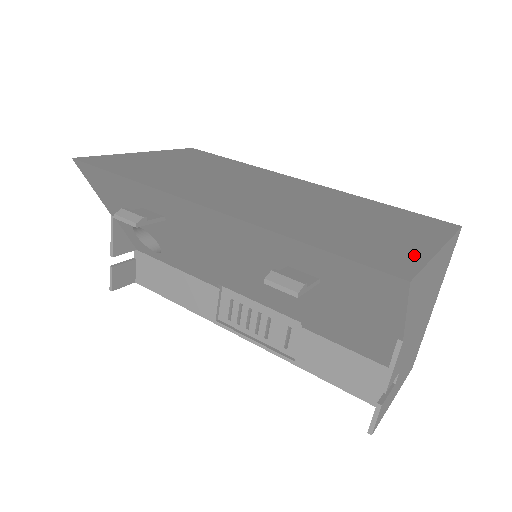
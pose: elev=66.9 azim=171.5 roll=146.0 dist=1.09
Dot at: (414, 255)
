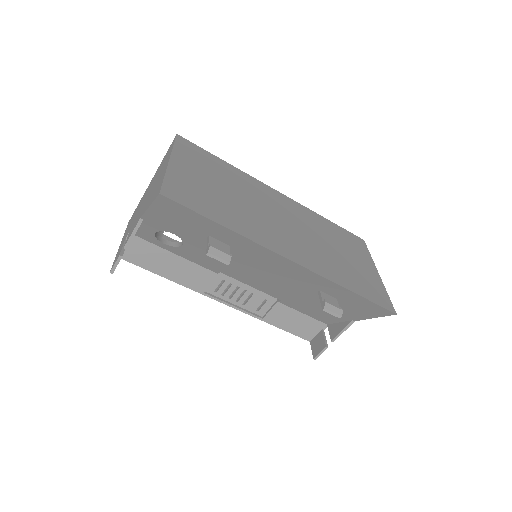
Dot at: (380, 286)
